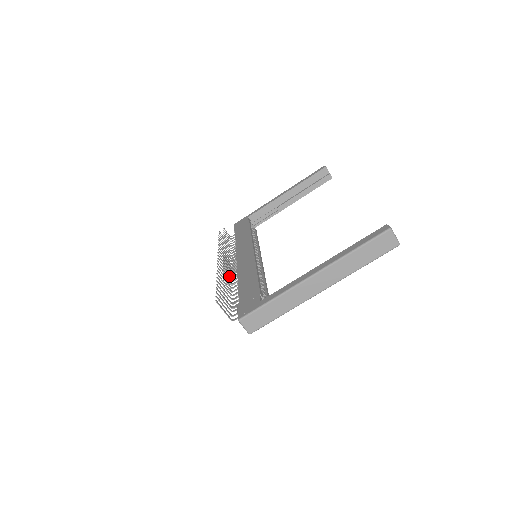
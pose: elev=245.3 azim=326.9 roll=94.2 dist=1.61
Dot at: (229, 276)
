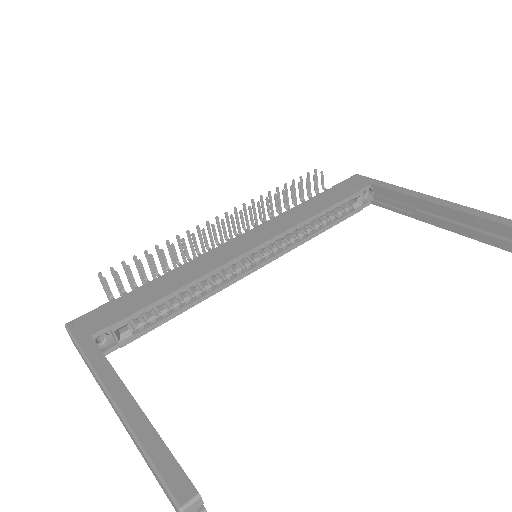
Dot at: (222, 243)
